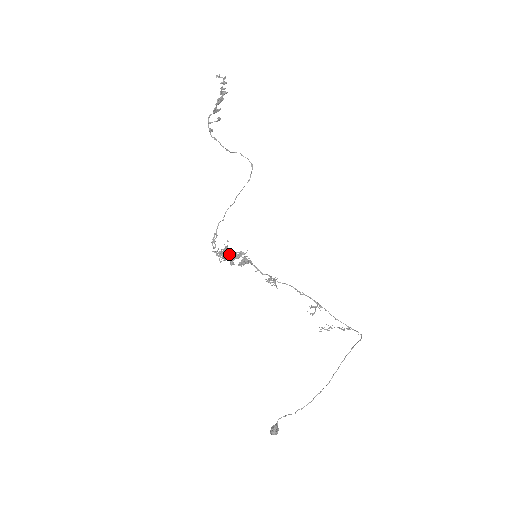
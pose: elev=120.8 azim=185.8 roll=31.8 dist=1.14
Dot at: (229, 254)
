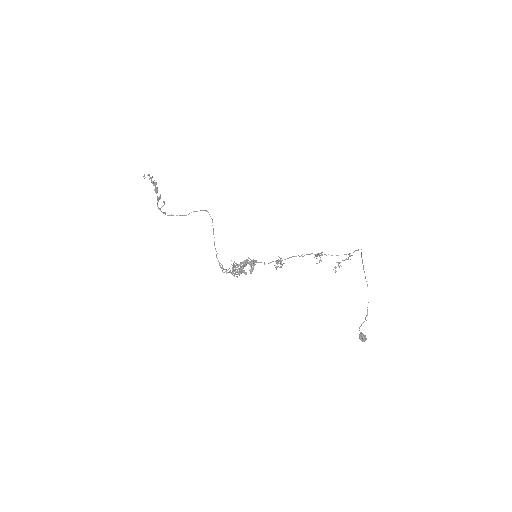
Dot at: occluded
